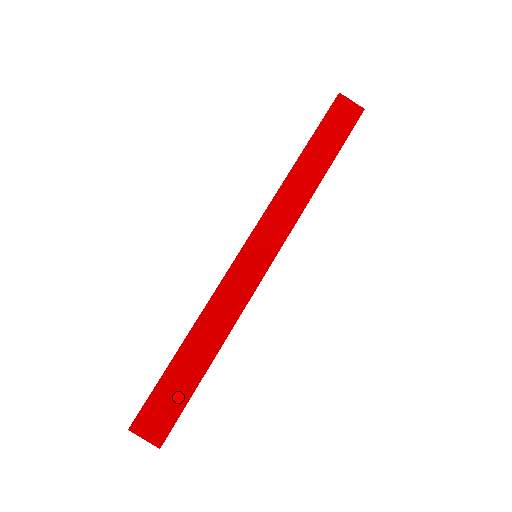
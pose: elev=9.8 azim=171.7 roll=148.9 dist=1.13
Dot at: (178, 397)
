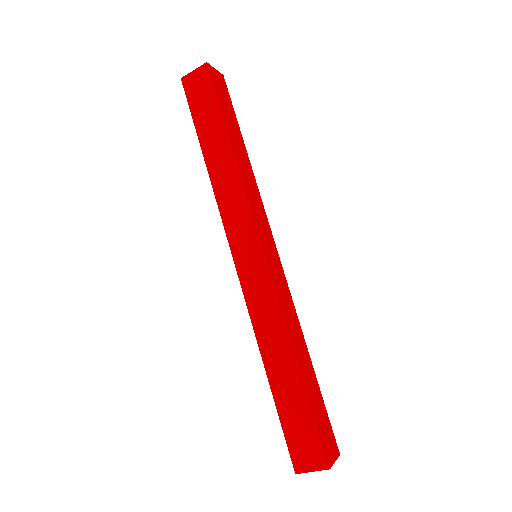
Dot at: (303, 418)
